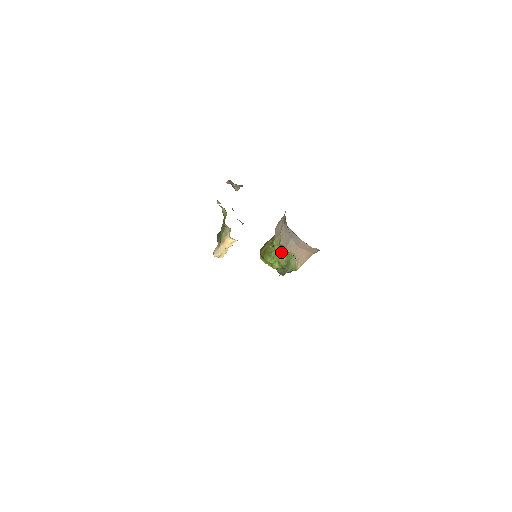
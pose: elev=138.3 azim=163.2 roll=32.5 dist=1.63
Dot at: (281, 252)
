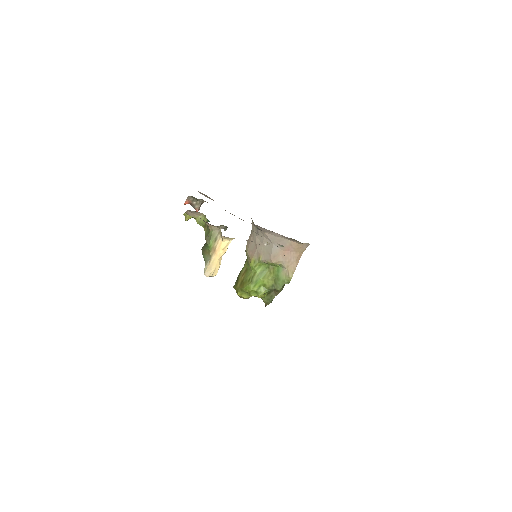
Dot at: (263, 271)
